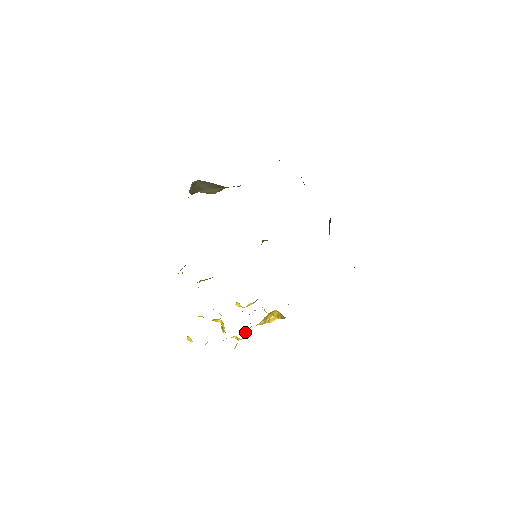
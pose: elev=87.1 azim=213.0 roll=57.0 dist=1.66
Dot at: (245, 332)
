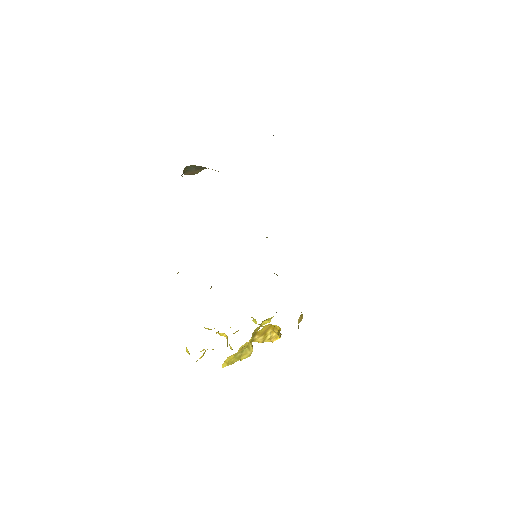
Dot at: (239, 348)
